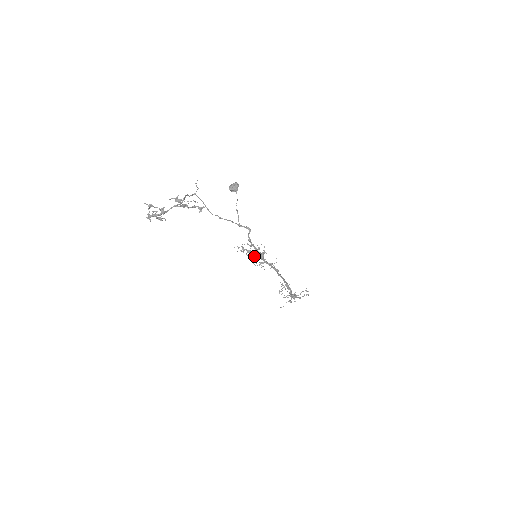
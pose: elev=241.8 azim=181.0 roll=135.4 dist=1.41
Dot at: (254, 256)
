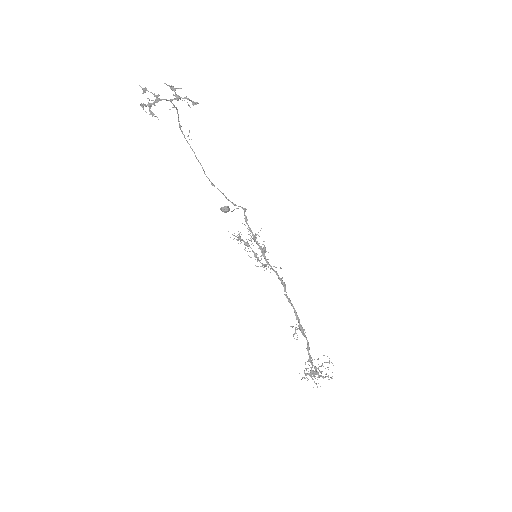
Dot at: (254, 253)
